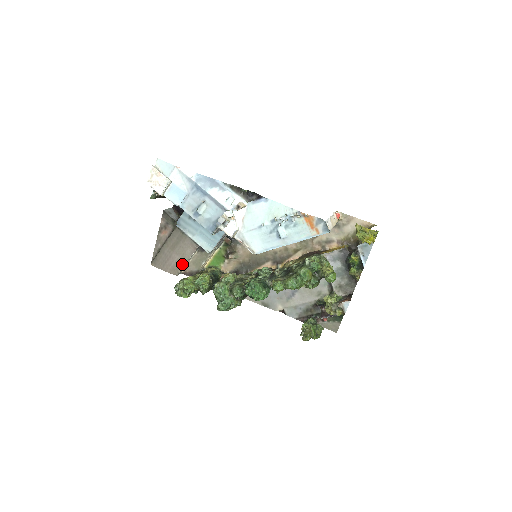
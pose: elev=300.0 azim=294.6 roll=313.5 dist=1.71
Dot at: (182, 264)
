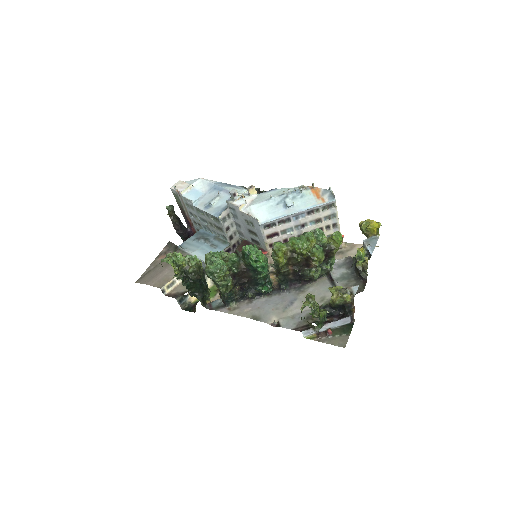
Dot at: (171, 277)
